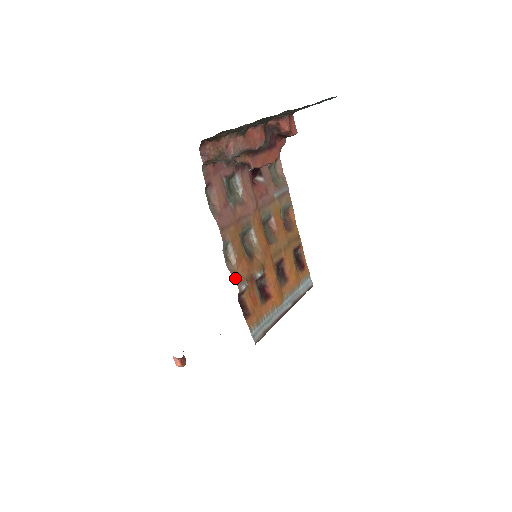
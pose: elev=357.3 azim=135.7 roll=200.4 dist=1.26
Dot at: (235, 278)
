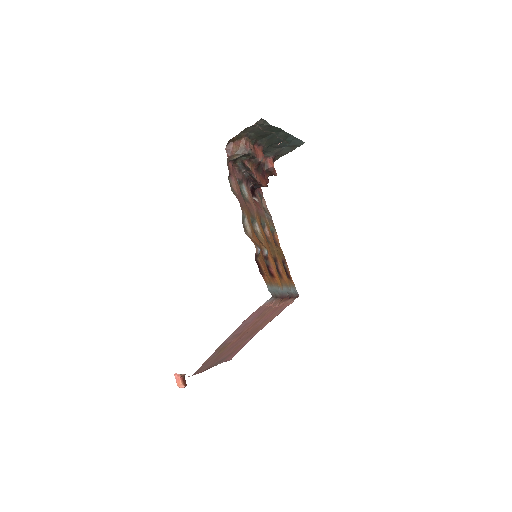
Dot at: (252, 241)
